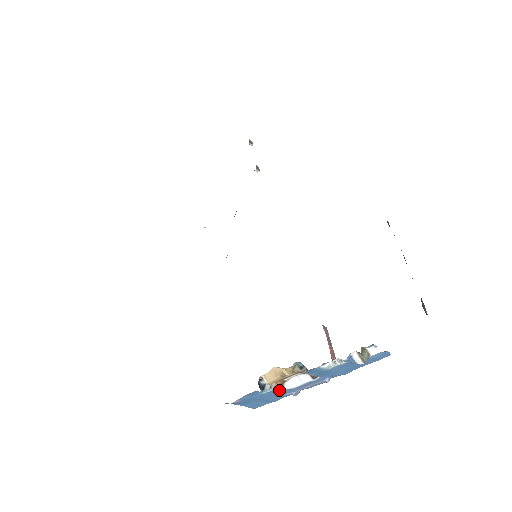
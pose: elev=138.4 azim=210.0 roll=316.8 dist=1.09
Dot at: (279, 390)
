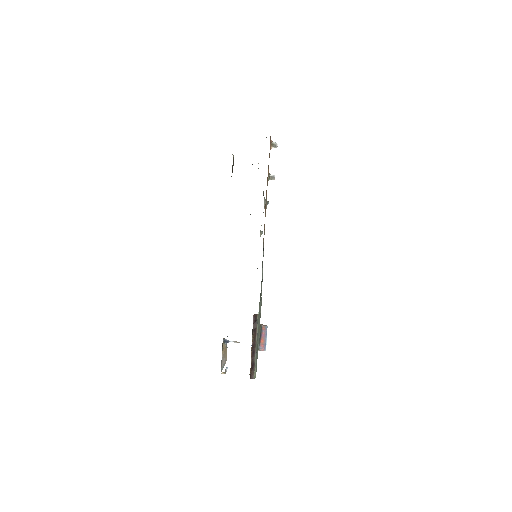
Dot at: occluded
